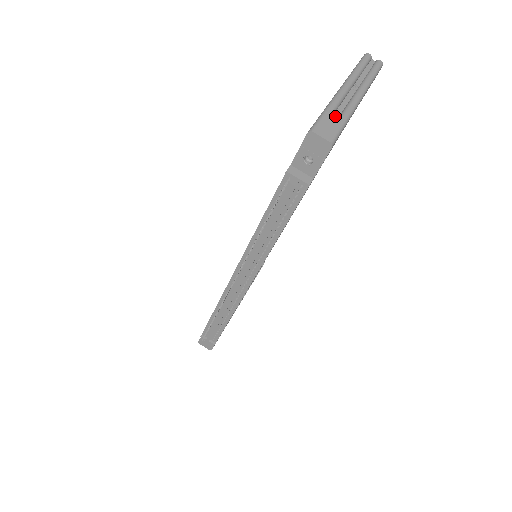
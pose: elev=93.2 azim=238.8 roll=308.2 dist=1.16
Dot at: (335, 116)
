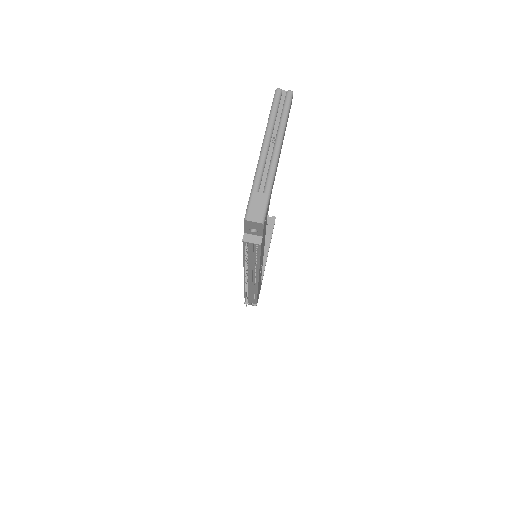
Dot at: (261, 187)
